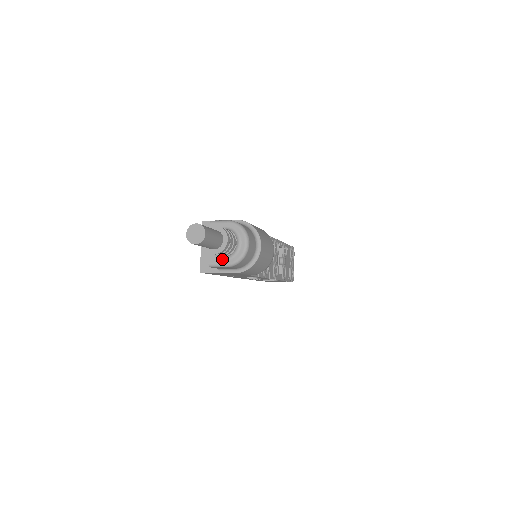
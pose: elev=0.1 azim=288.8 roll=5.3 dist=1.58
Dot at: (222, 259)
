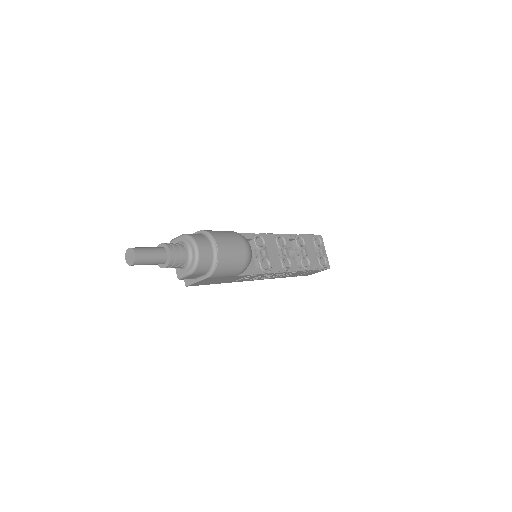
Dot at: (184, 270)
